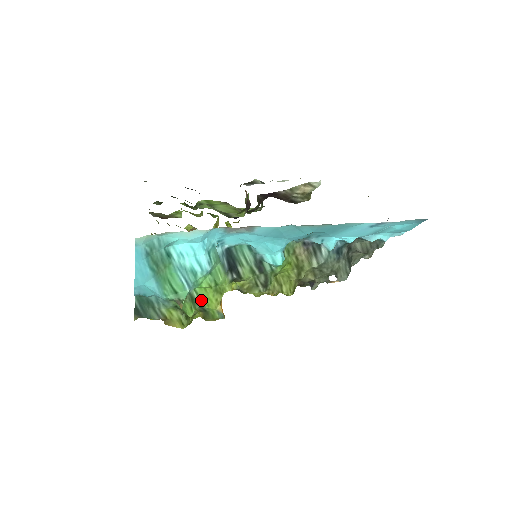
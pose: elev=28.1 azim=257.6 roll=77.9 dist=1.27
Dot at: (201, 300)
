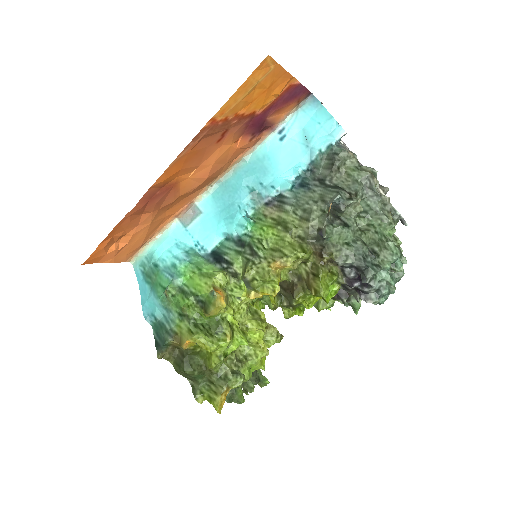
Dot at: (192, 290)
